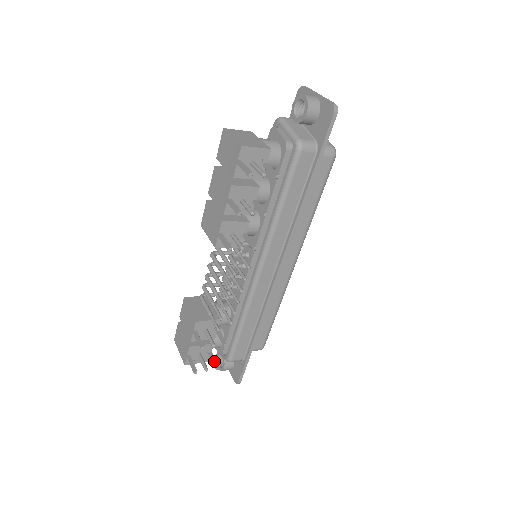
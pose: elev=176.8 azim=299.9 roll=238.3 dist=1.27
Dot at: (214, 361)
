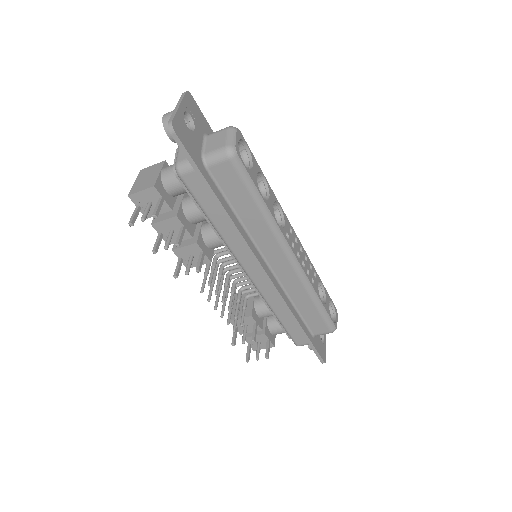
Dot at: (266, 350)
